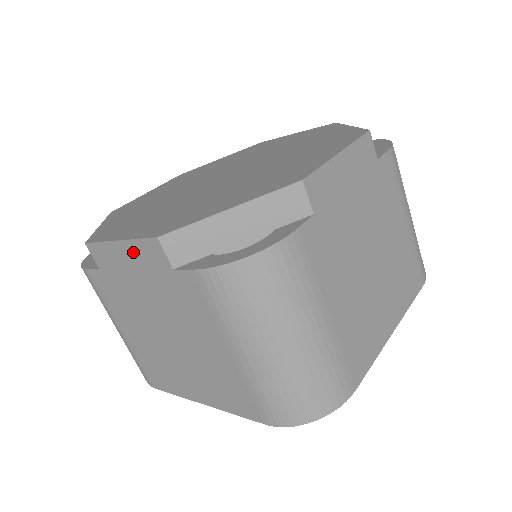
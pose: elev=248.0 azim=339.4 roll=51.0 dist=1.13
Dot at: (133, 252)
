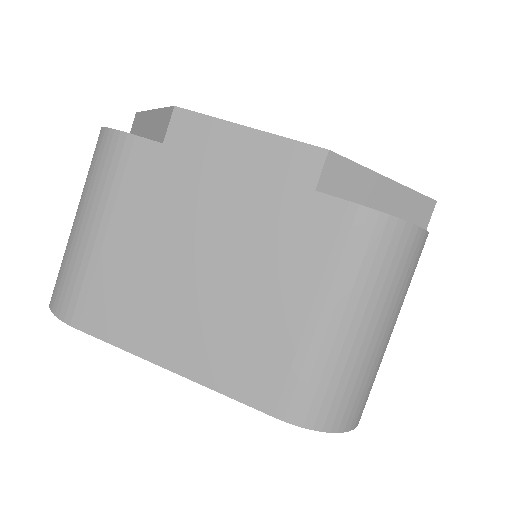
Dot at: (263, 149)
